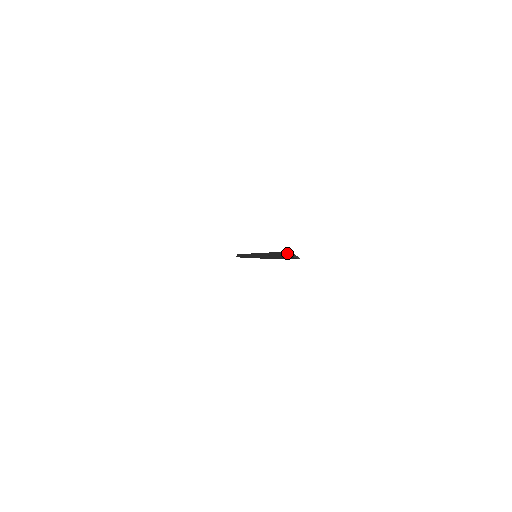
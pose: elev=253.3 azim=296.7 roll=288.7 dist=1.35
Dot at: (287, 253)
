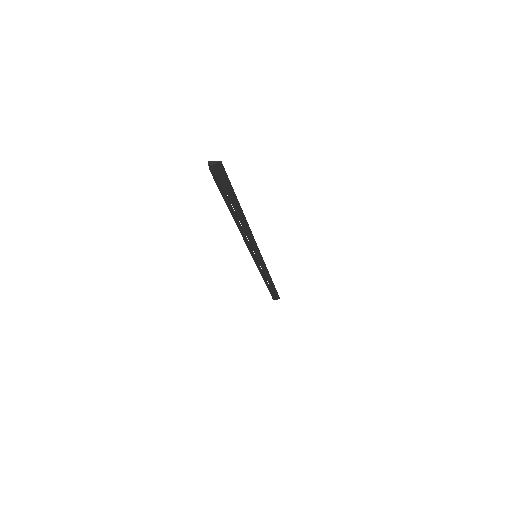
Dot at: occluded
